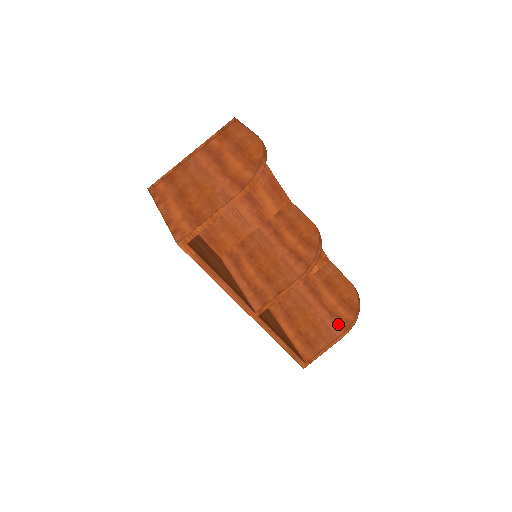
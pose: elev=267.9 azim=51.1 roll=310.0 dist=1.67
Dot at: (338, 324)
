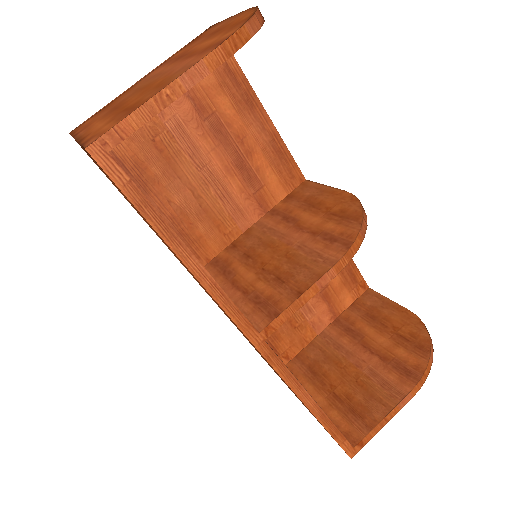
Dot at: (401, 374)
